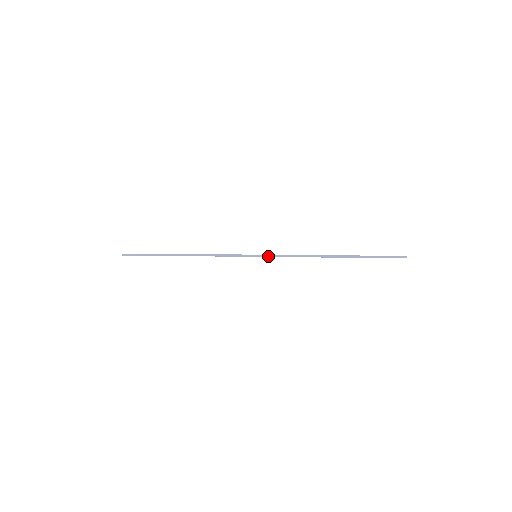
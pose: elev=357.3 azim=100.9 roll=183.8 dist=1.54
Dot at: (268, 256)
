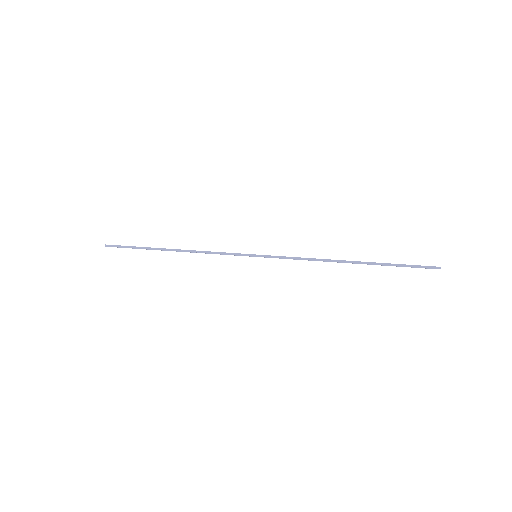
Dot at: (270, 257)
